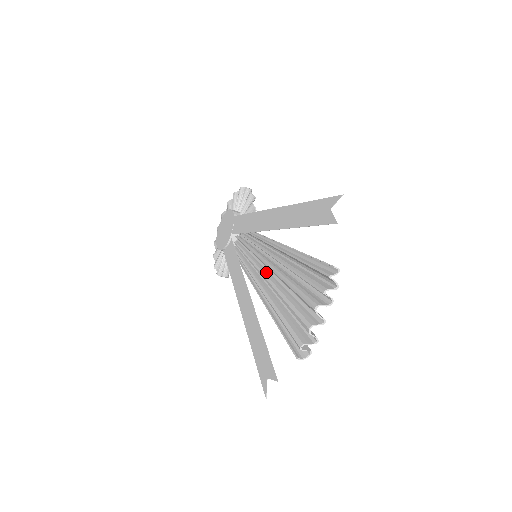
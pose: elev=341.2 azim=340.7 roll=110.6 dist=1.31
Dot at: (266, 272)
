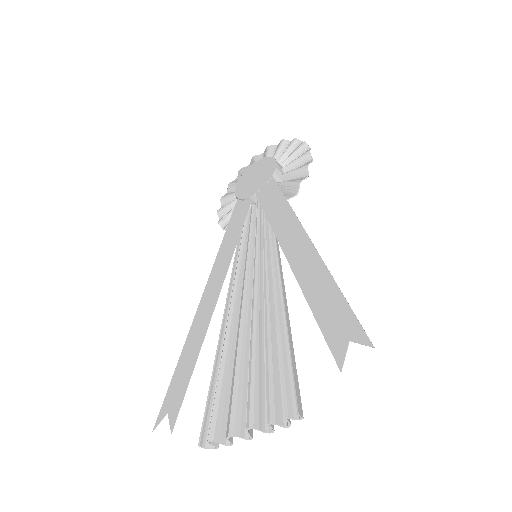
Dot at: (249, 293)
